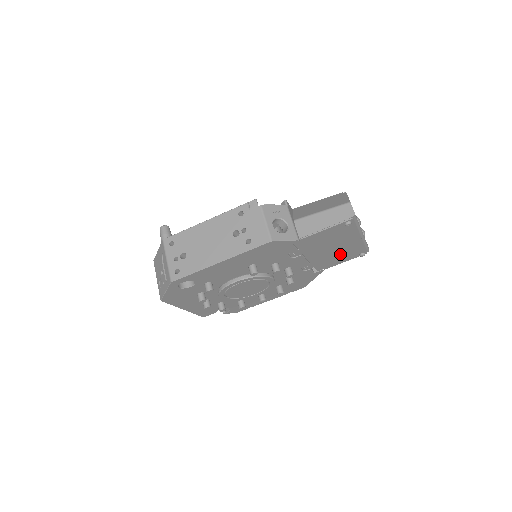
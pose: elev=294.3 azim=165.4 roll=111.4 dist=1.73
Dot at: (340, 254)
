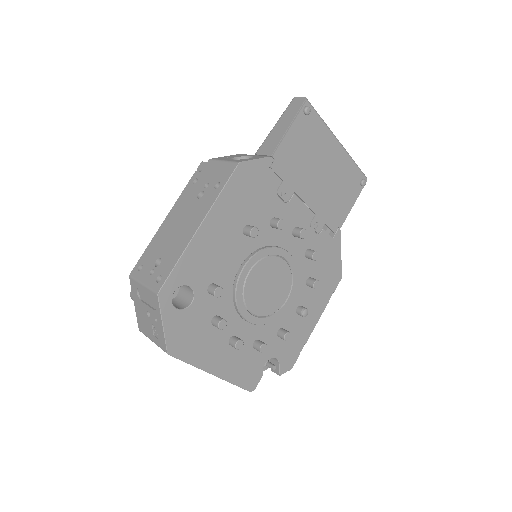
Dot at: (338, 187)
